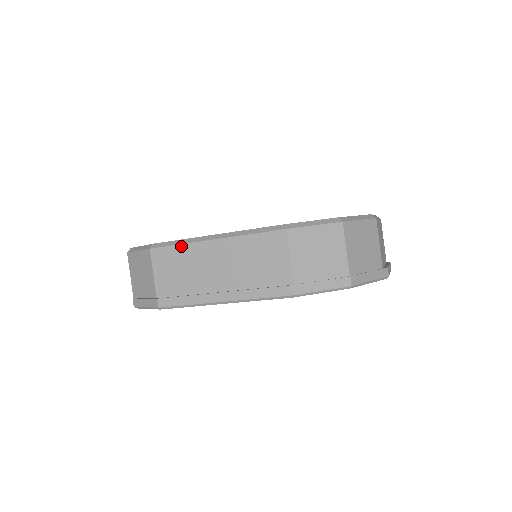
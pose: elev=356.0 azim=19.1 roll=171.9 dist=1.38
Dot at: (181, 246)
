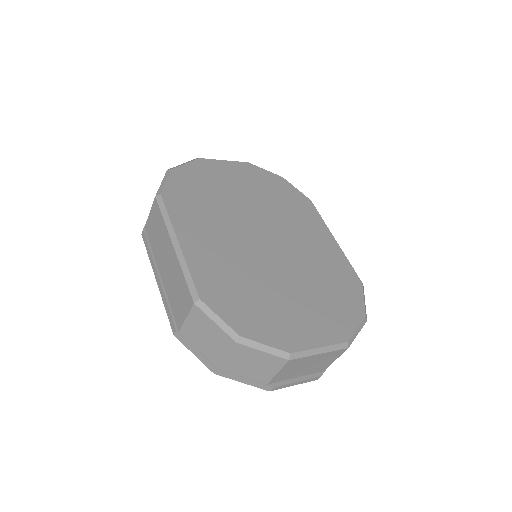
Dot at: (163, 221)
